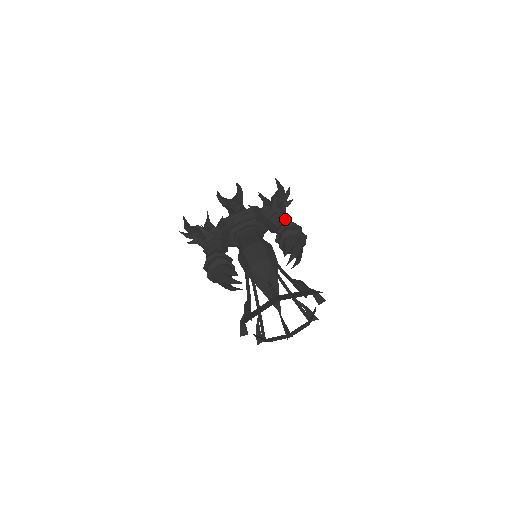
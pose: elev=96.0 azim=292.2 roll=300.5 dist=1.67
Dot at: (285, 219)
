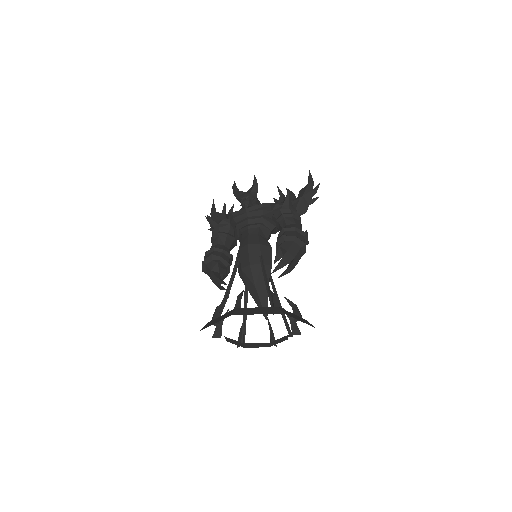
Dot at: (292, 221)
